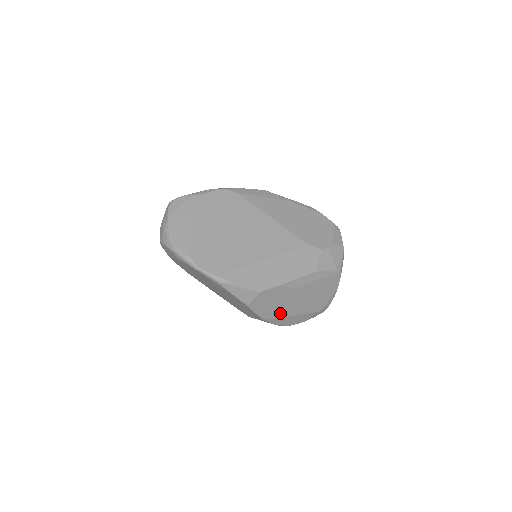
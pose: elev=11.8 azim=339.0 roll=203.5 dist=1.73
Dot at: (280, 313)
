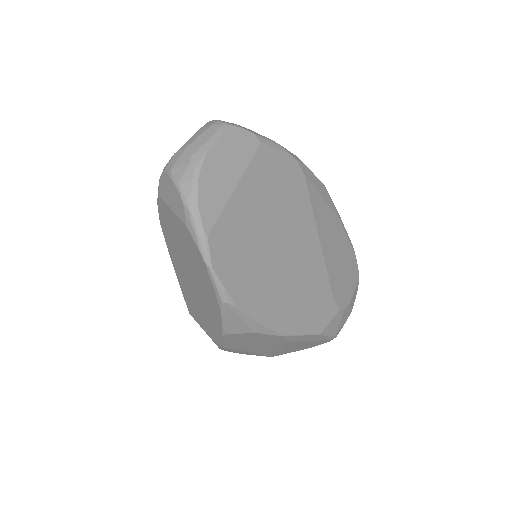
Dot at: (240, 347)
